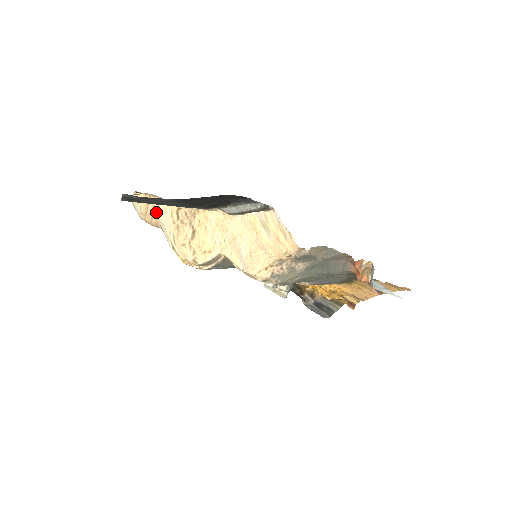
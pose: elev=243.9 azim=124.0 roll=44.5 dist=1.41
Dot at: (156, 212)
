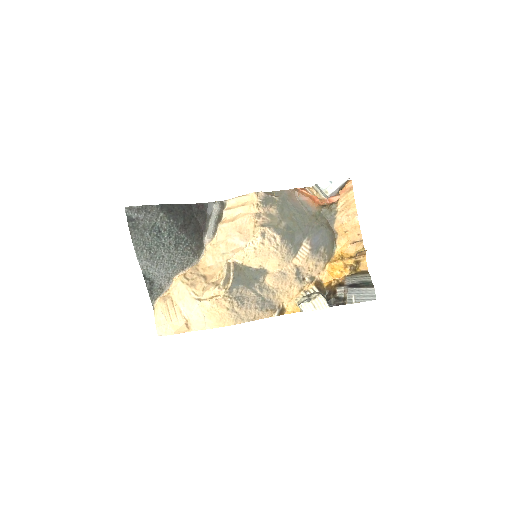
Dot at: (174, 302)
